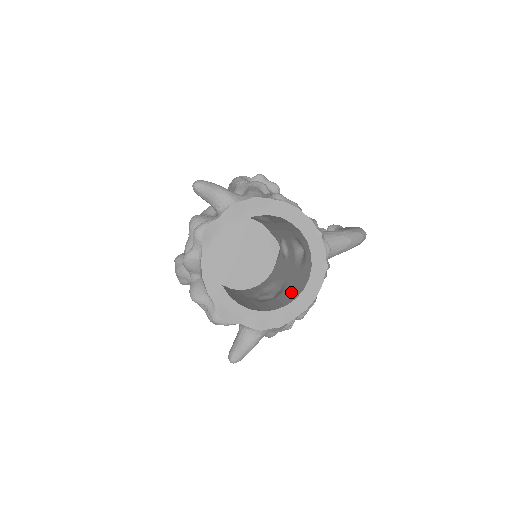
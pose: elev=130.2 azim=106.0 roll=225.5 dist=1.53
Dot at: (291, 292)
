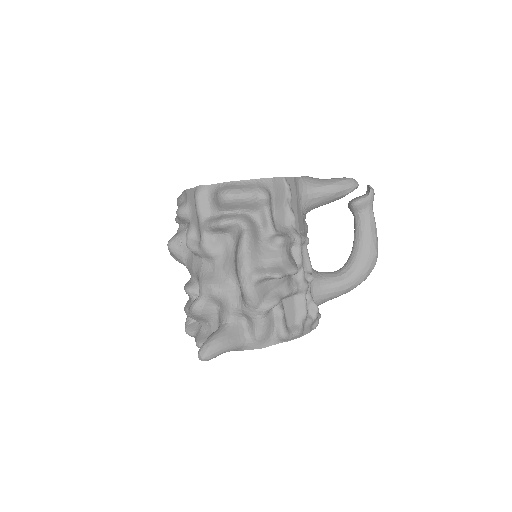
Dot at: occluded
